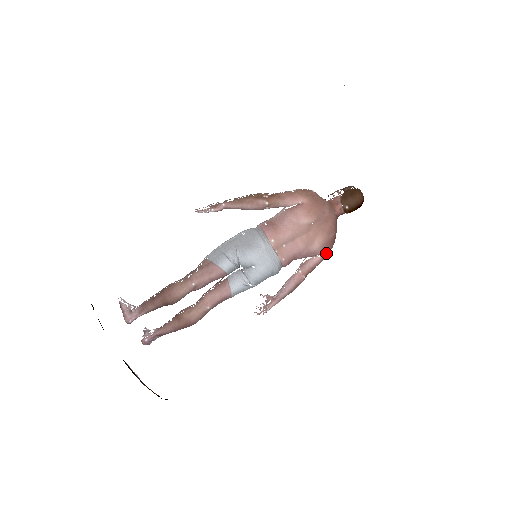
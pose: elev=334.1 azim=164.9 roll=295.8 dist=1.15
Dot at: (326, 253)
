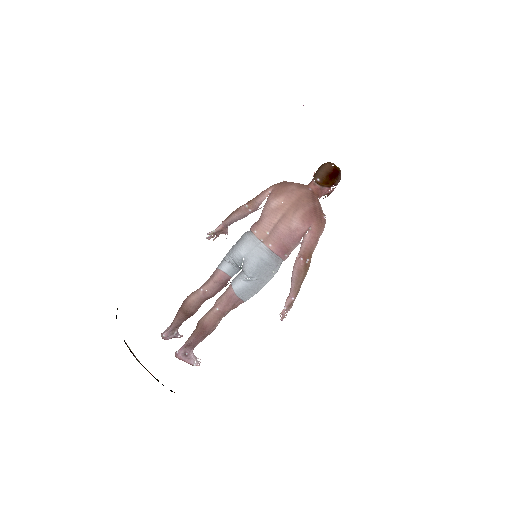
Dot at: (313, 227)
